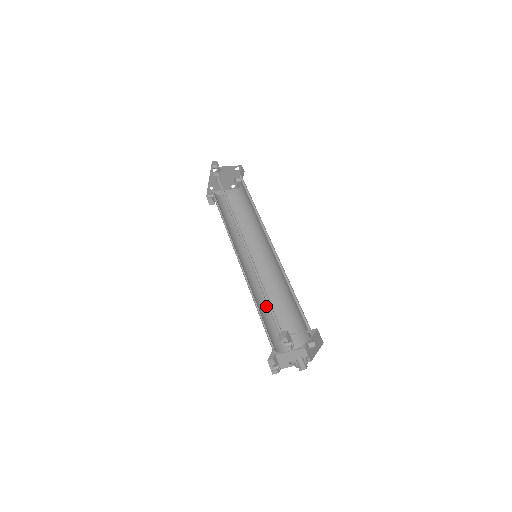
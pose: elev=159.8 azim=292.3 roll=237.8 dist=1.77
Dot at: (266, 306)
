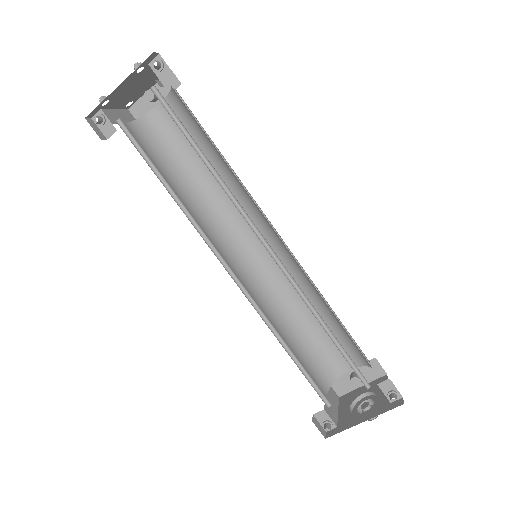
Dot at: occluded
